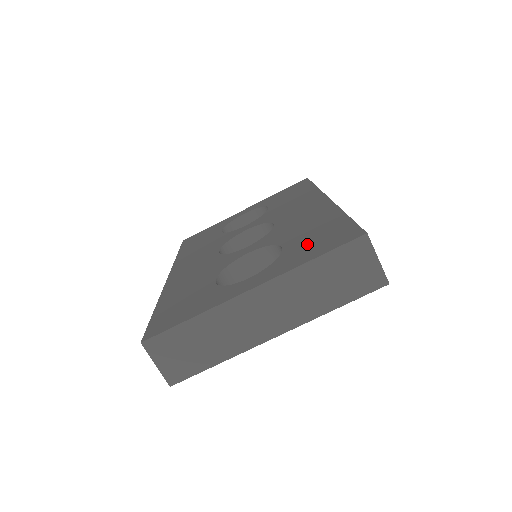
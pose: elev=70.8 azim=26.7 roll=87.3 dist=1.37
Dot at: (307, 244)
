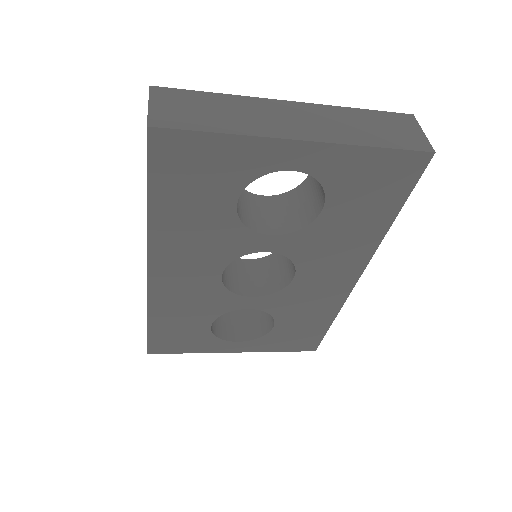
Dot at: occluded
